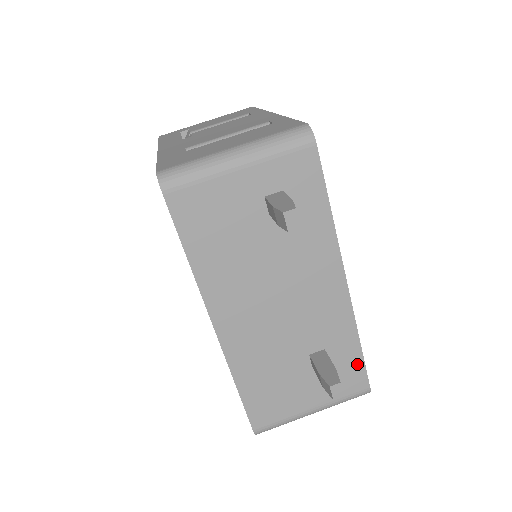
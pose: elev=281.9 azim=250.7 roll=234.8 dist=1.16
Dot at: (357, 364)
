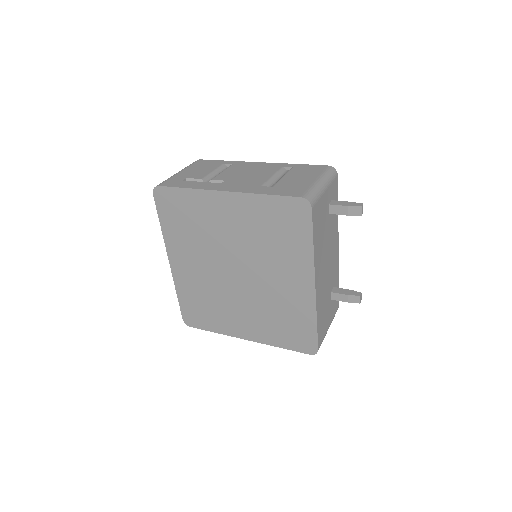
Dot at: occluded
